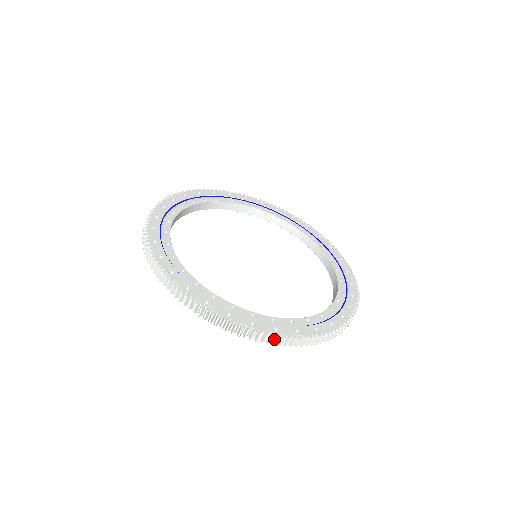
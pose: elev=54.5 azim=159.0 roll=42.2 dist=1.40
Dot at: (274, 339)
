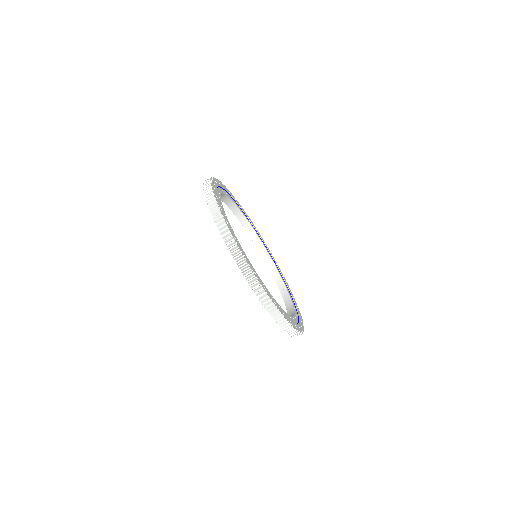
Dot at: (250, 276)
